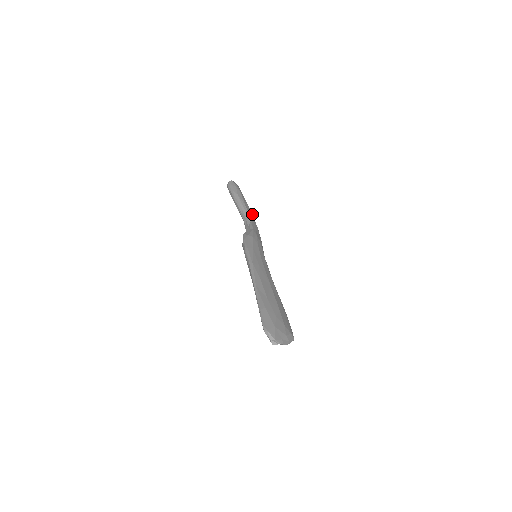
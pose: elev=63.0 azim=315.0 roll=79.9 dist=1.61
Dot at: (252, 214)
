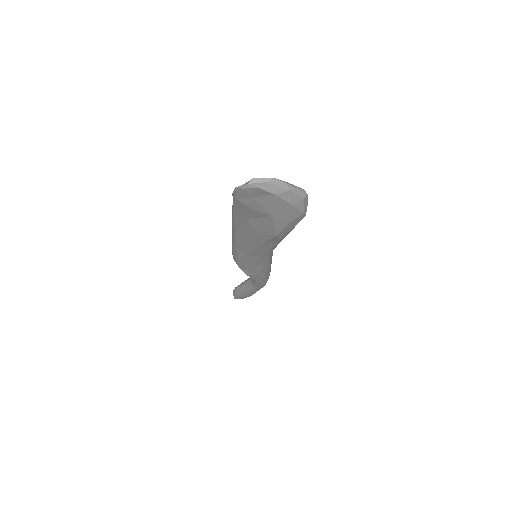
Dot at: occluded
